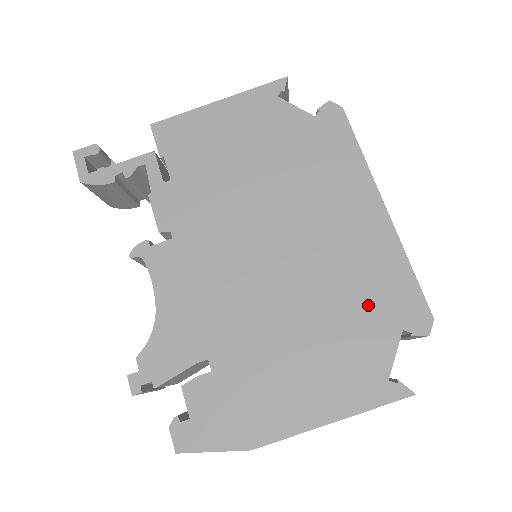
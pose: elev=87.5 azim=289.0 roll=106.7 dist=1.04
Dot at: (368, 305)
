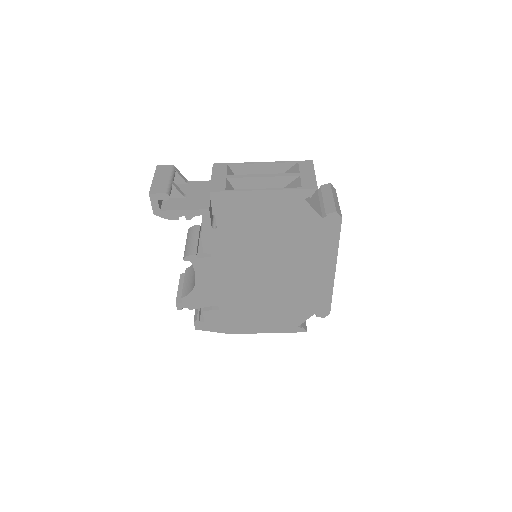
Dot at: (304, 304)
